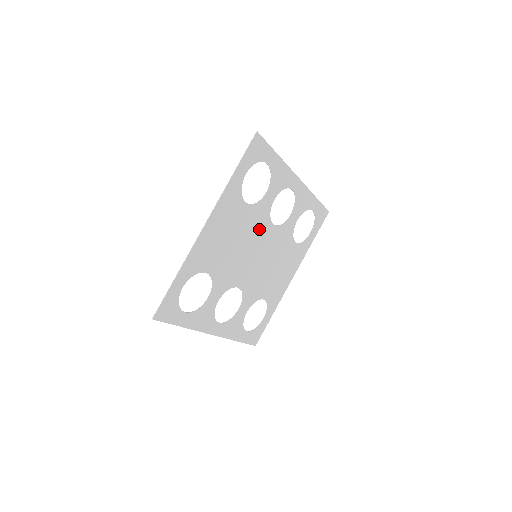
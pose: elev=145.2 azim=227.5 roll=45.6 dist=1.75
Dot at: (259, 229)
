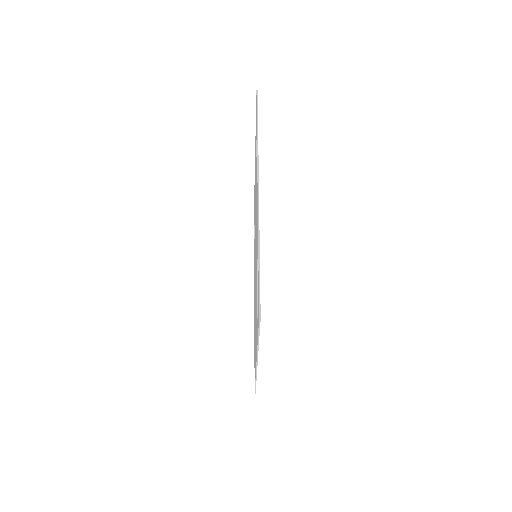
Dot at: occluded
